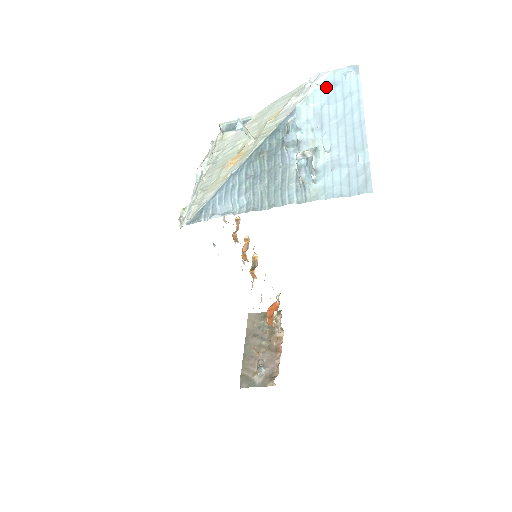
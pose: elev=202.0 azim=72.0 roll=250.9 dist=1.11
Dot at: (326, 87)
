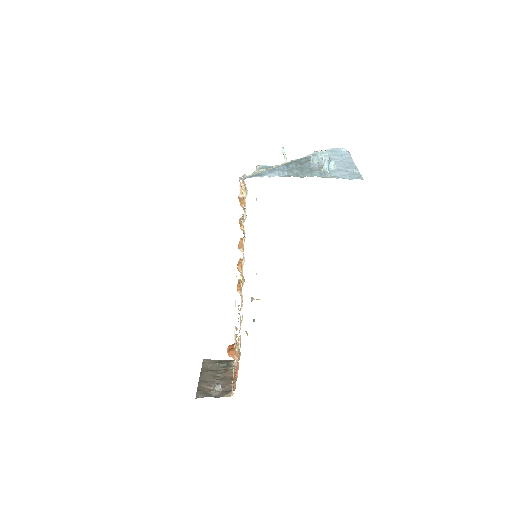
Dot at: (331, 151)
